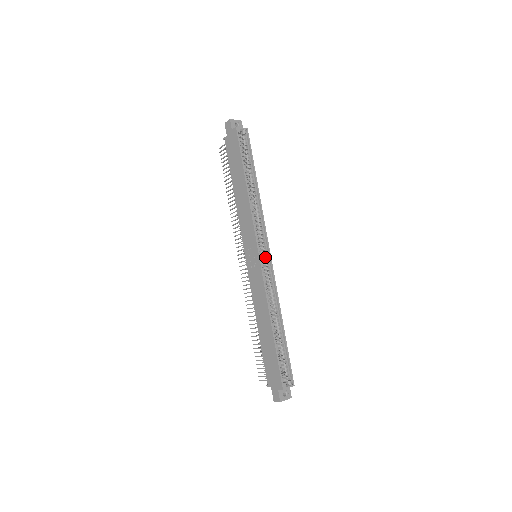
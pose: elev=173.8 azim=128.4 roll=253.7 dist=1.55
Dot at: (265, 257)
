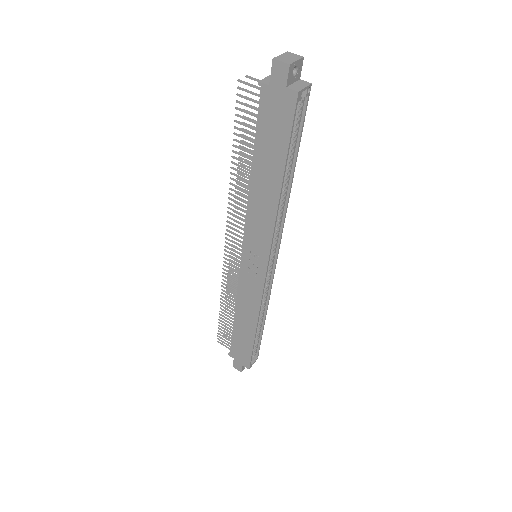
Dot at: (270, 265)
